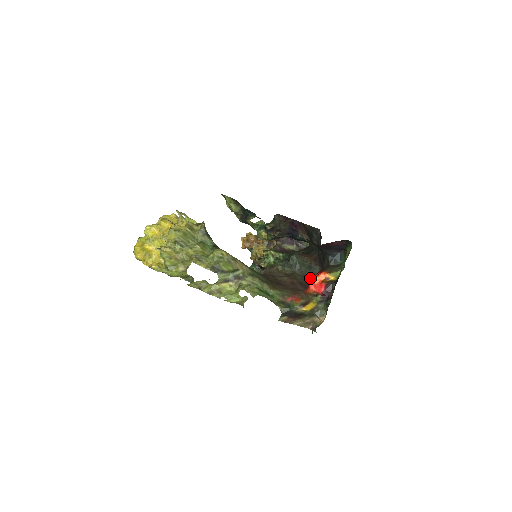
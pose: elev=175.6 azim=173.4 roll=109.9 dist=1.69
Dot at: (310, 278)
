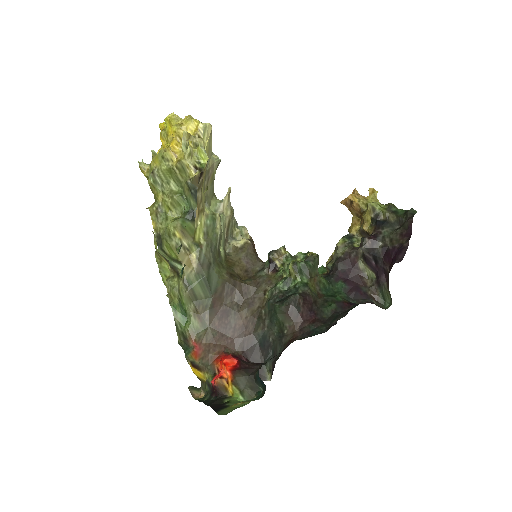
Dot at: (267, 345)
